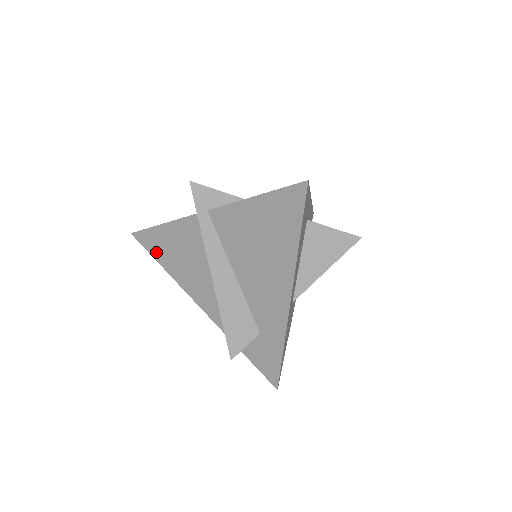
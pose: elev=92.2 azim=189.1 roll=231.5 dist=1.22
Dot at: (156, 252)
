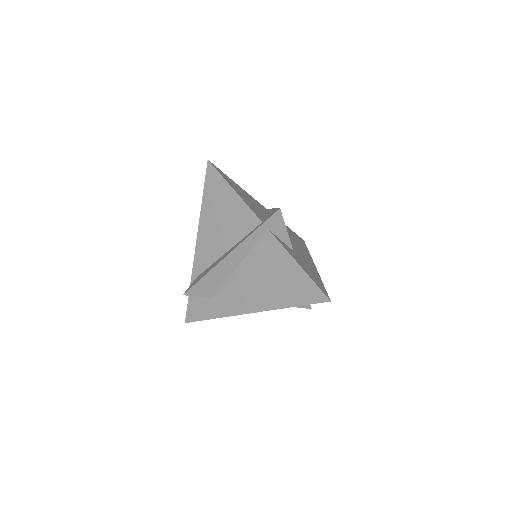
Dot at: (209, 190)
